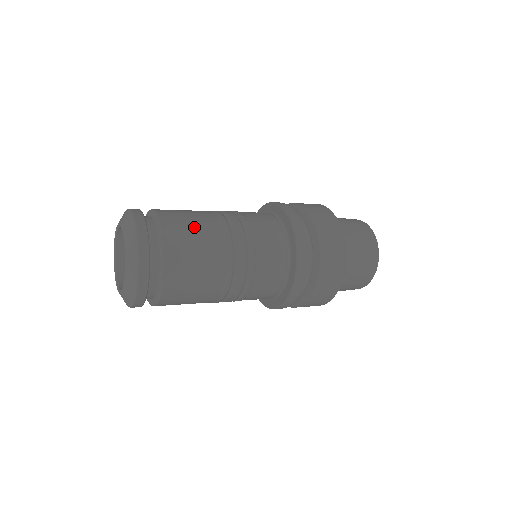
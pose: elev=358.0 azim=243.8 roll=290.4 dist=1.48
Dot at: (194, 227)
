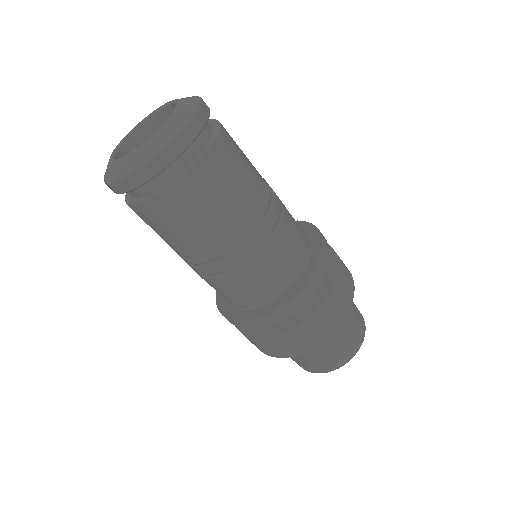
Dot at: (242, 151)
